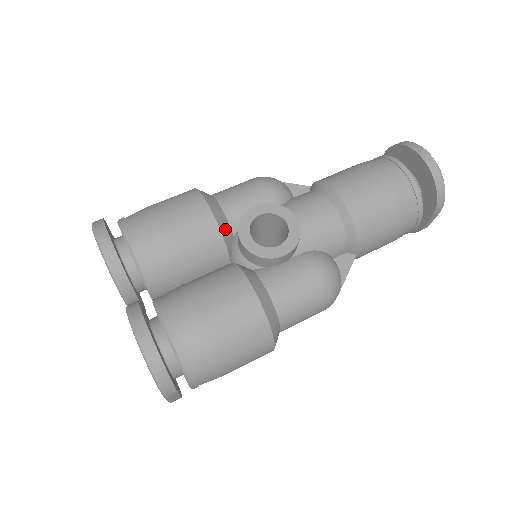
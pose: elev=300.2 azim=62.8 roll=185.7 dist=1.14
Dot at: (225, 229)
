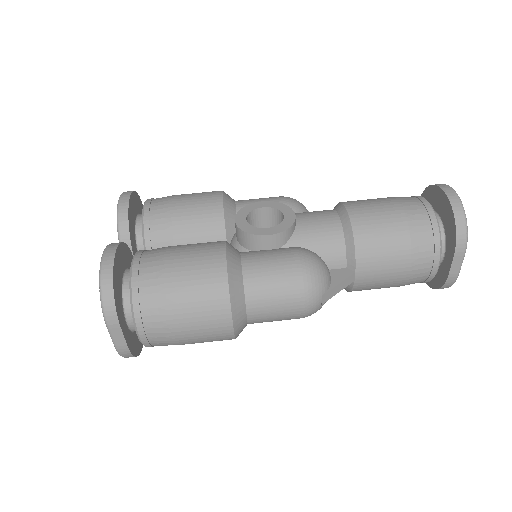
Dot at: (230, 217)
